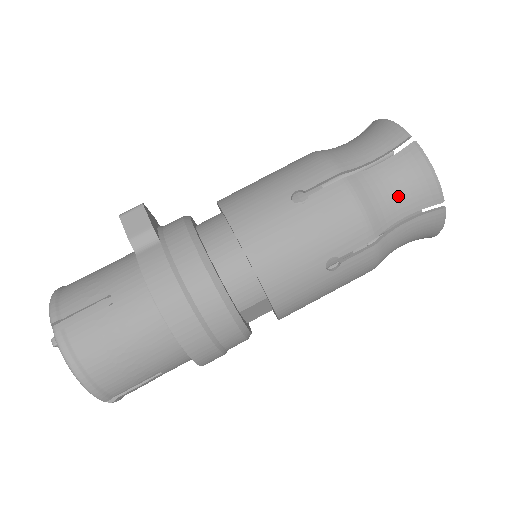
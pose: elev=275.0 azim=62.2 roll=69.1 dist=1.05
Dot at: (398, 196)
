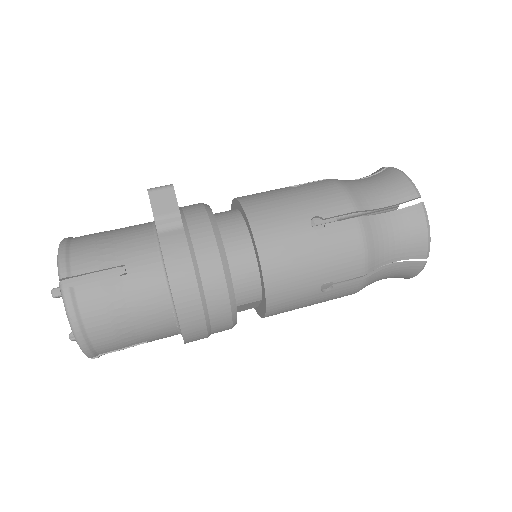
Dot at: (395, 244)
